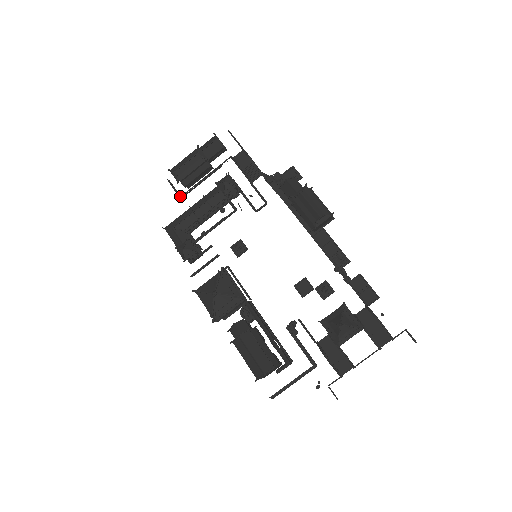
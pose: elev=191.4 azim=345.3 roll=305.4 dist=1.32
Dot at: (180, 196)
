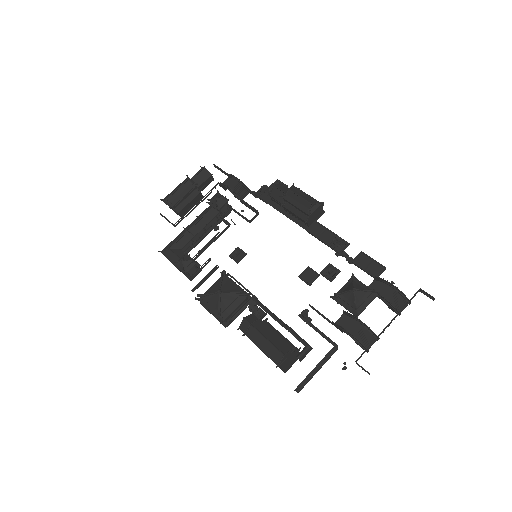
Dot at: (174, 224)
